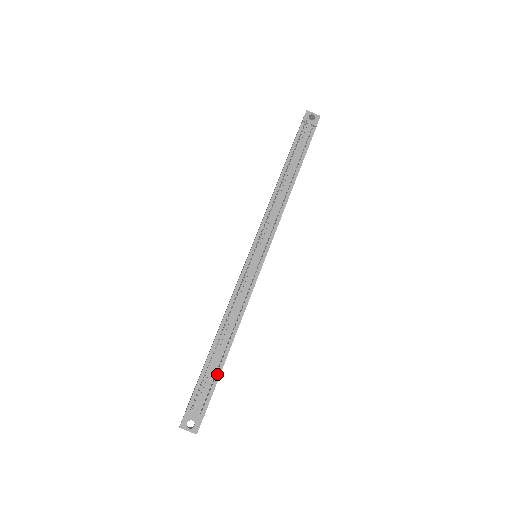
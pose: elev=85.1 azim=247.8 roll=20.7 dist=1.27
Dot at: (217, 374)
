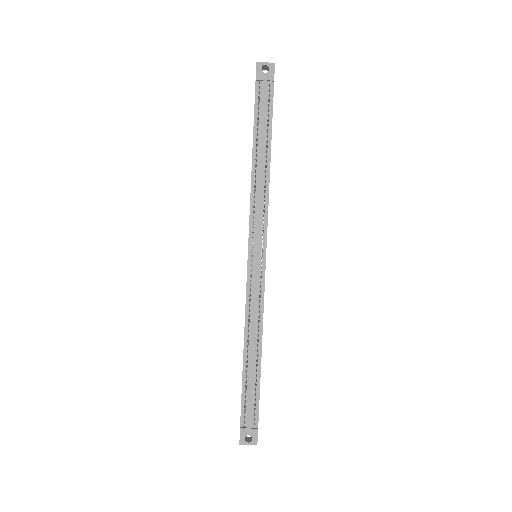
Dot at: (257, 388)
